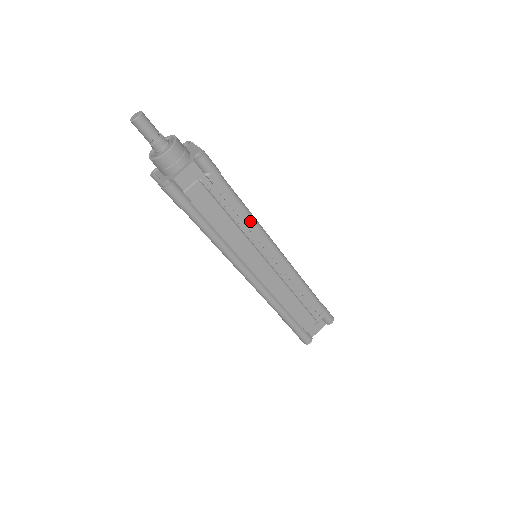
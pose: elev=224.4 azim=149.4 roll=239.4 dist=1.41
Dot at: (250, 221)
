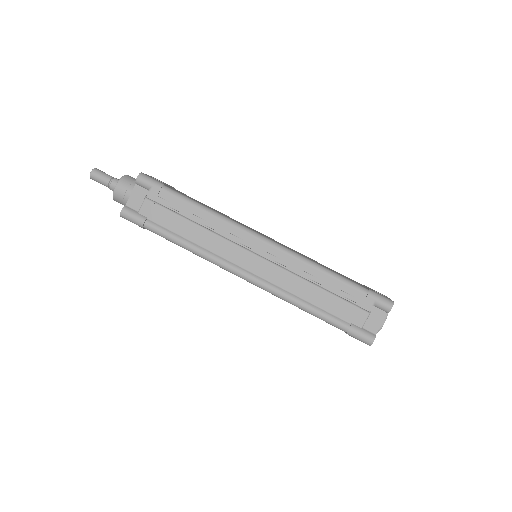
Dot at: (211, 217)
